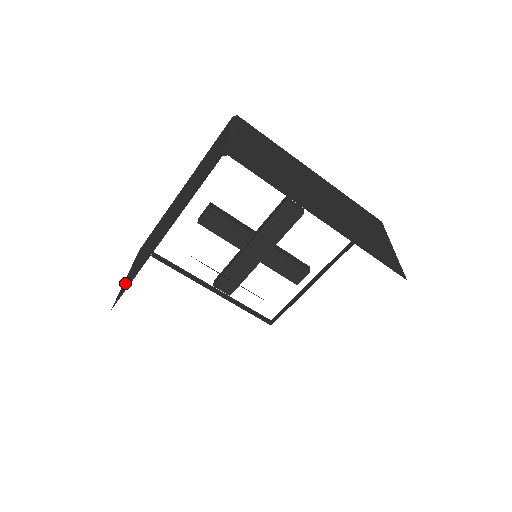
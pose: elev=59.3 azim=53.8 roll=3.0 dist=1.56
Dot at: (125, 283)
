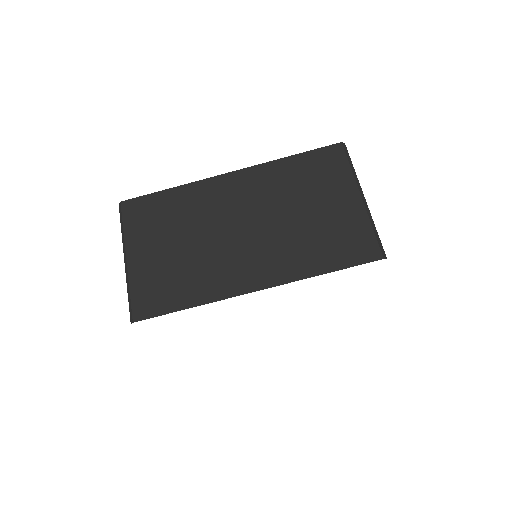
Dot at: occluded
